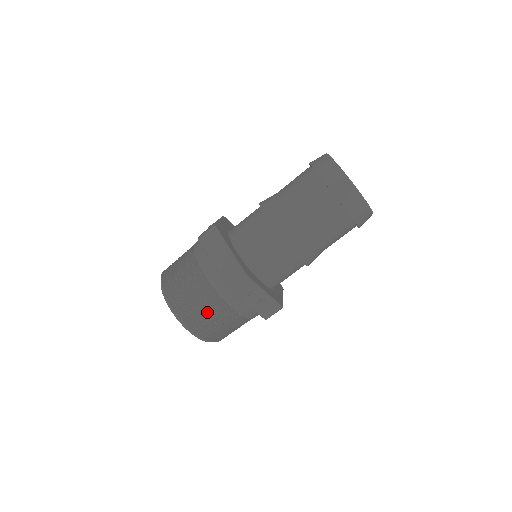
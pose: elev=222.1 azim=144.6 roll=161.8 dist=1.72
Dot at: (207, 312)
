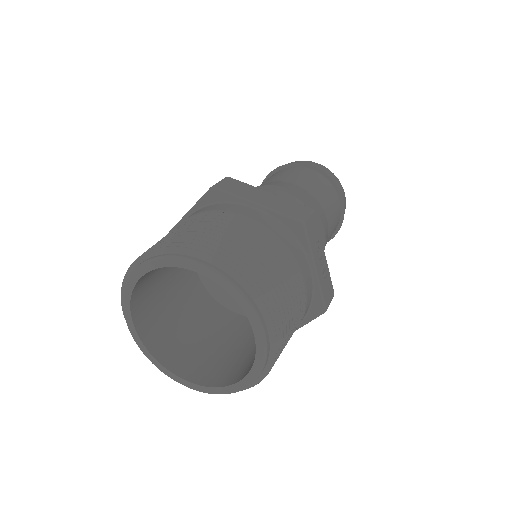
Dot at: (273, 273)
